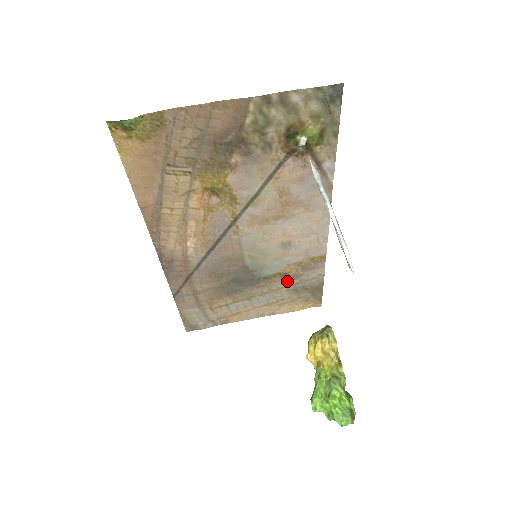
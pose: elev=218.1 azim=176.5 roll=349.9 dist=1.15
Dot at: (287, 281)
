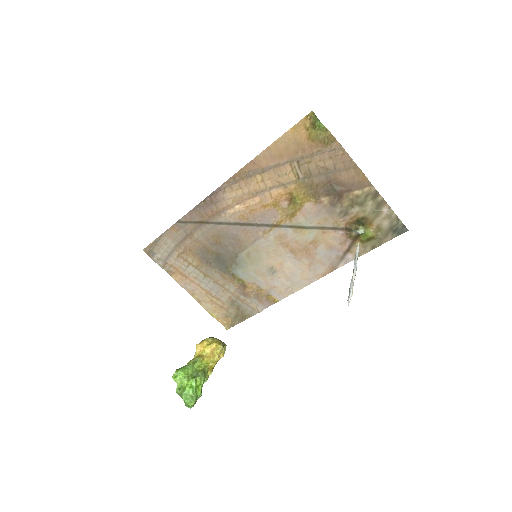
Dot at: (238, 291)
